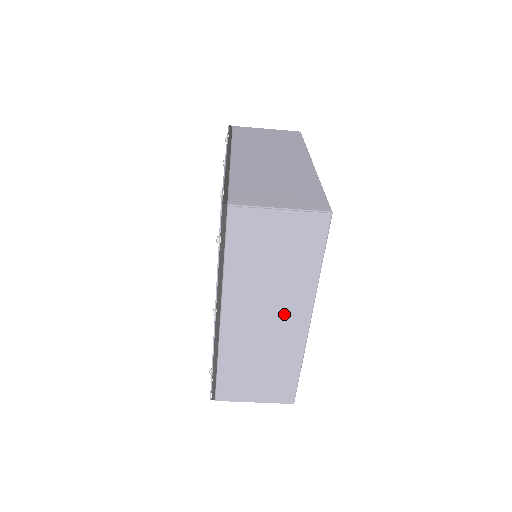
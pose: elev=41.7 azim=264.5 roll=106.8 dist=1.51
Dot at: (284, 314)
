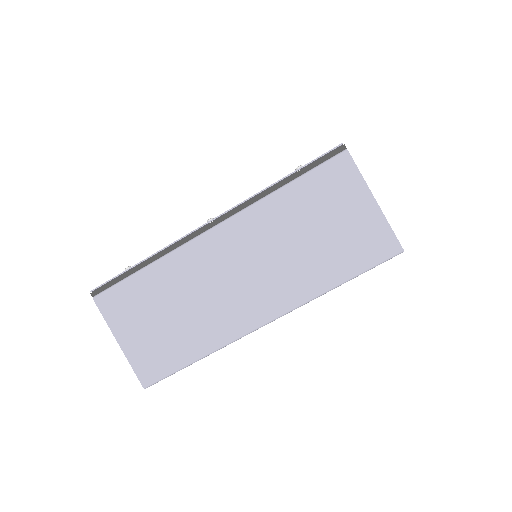
Dot at: (259, 289)
